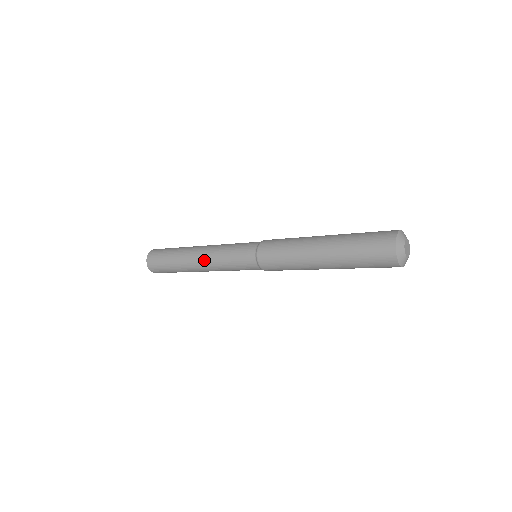
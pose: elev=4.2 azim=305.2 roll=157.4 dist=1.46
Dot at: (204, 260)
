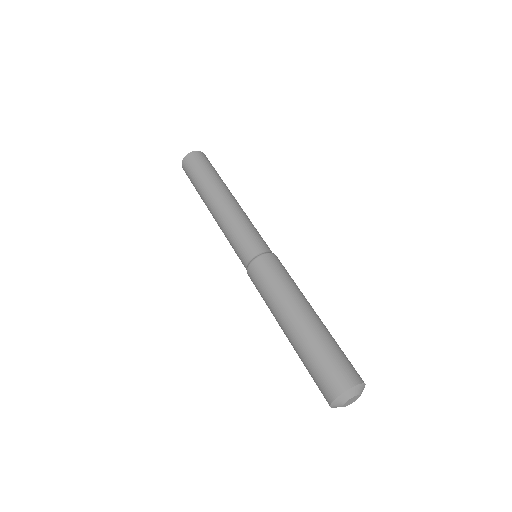
Dot at: (218, 225)
